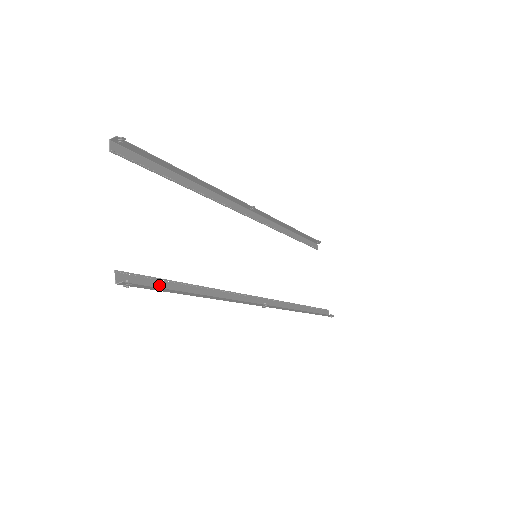
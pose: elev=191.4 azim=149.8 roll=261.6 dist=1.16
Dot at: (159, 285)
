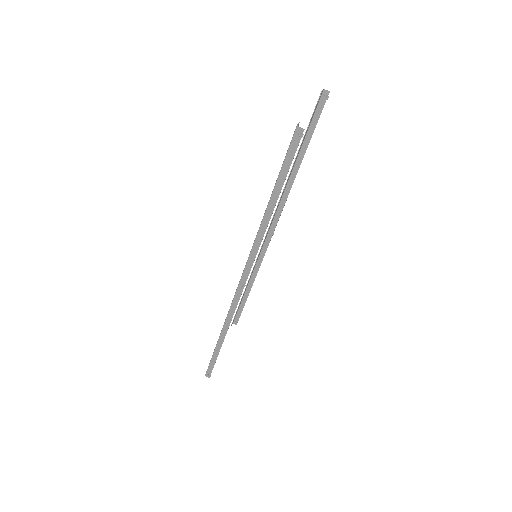
Dot at: (283, 166)
